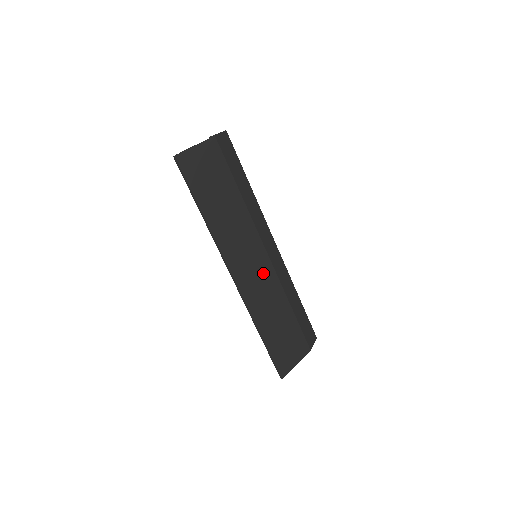
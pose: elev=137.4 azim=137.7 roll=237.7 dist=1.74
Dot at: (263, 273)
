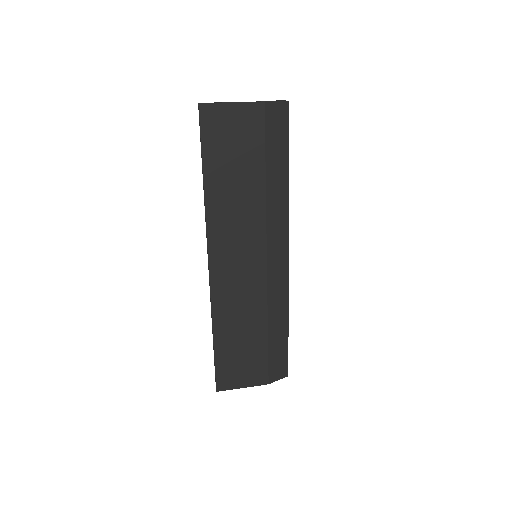
Dot at: (250, 278)
